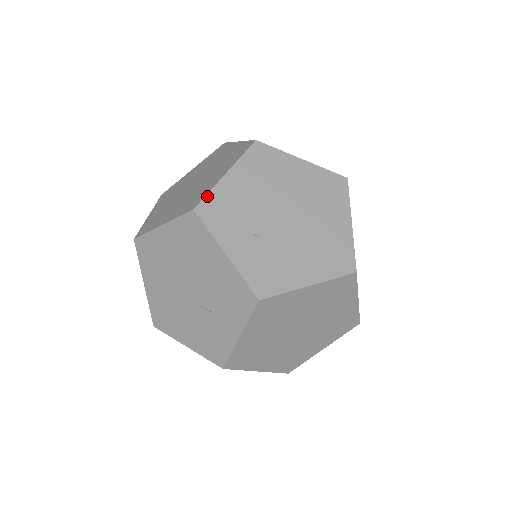
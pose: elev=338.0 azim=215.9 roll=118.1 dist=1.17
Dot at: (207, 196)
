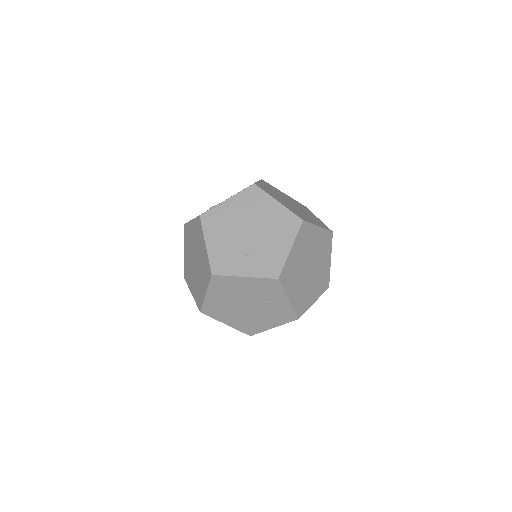
Dot at: (210, 263)
